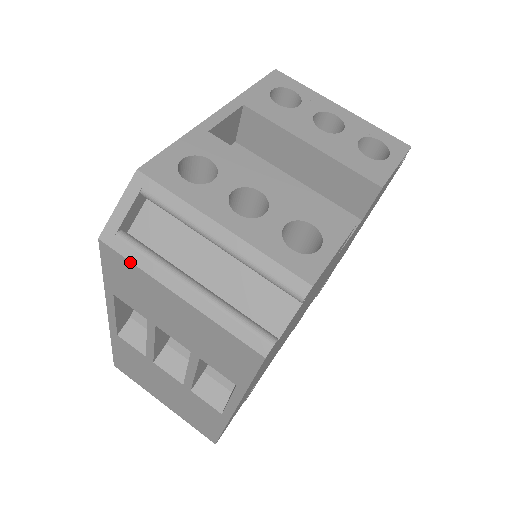
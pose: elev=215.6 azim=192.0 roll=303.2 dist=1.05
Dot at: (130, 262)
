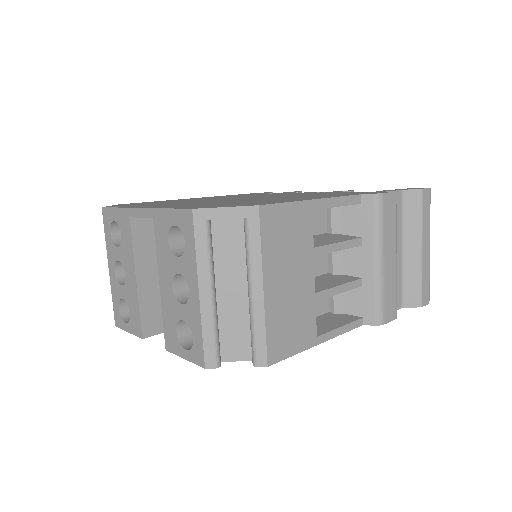
Dot at: occluded
